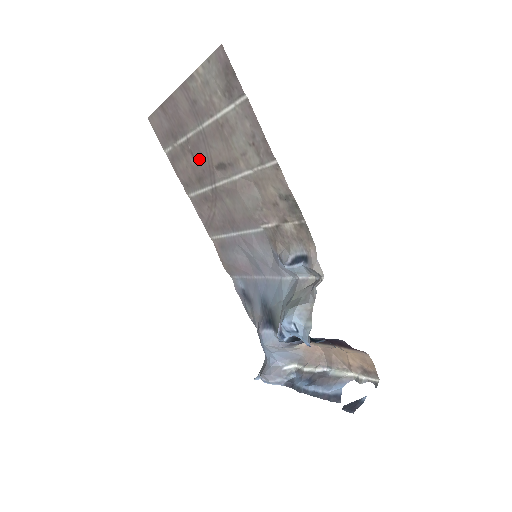
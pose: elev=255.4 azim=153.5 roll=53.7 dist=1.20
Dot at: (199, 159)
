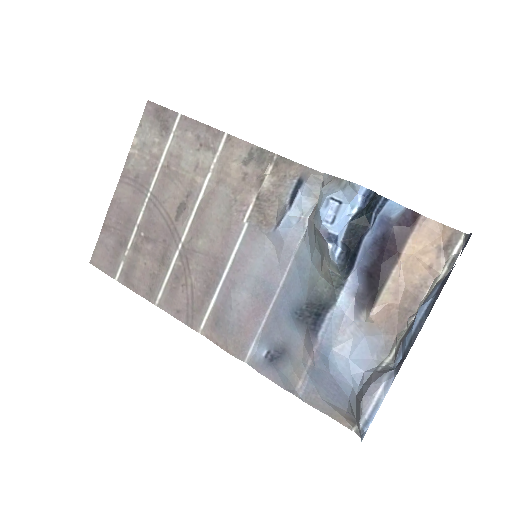
Dot at: (156, 233)
